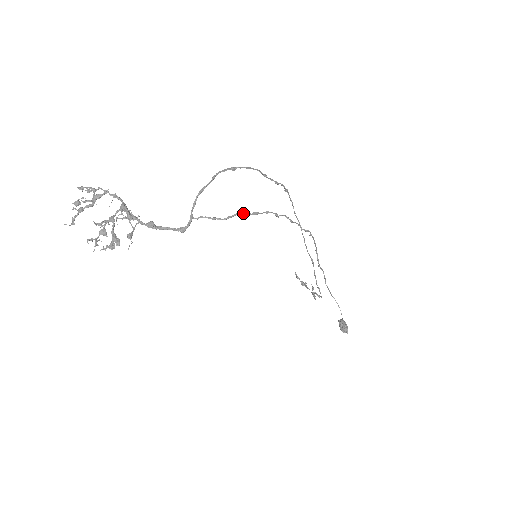
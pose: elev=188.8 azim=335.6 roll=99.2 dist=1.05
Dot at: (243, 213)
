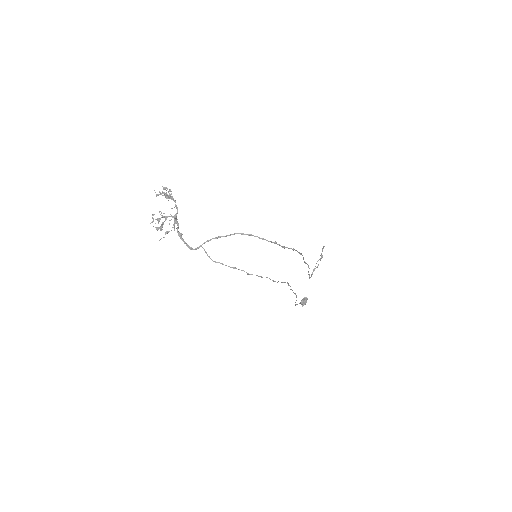
Dot at: (225, 265)
